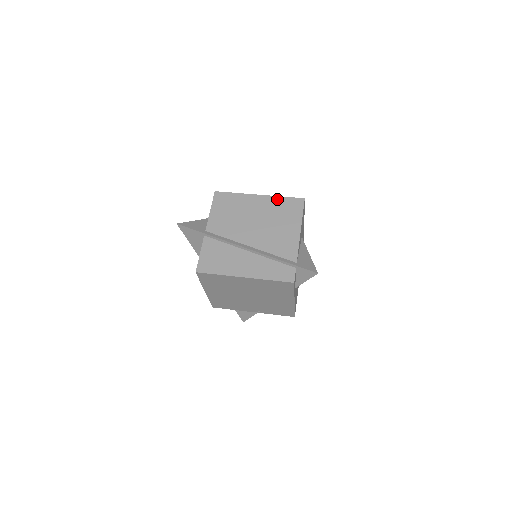
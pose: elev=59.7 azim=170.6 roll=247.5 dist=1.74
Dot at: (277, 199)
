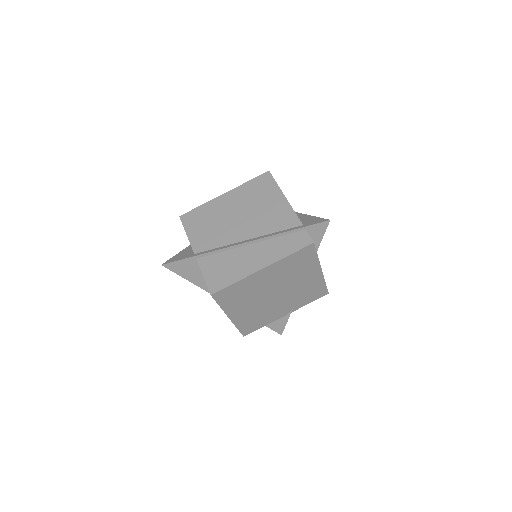
Dot at: (244, 187)
